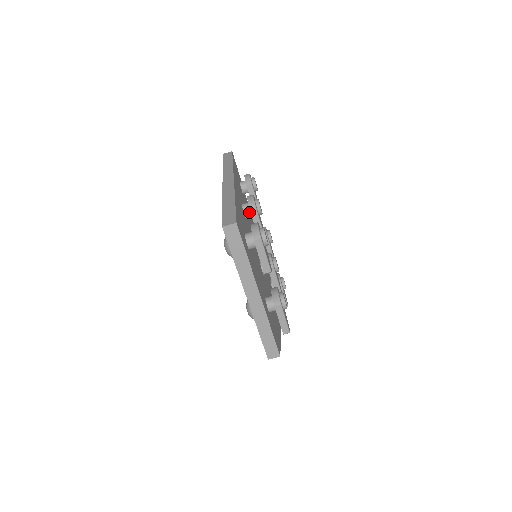
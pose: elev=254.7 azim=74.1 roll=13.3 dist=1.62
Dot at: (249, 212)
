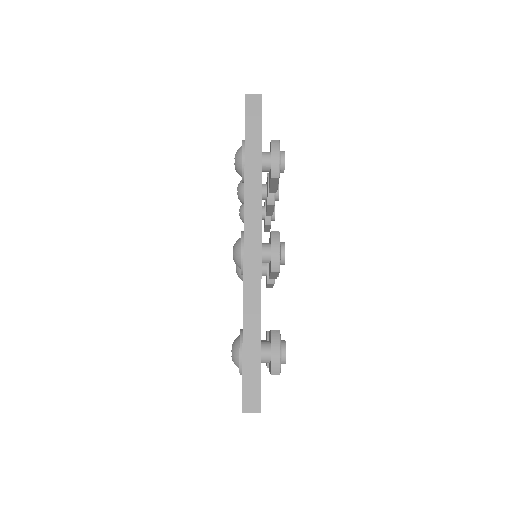
Dot at: occluded
